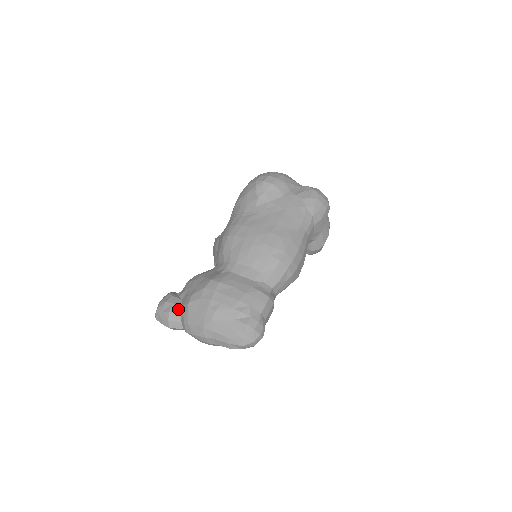
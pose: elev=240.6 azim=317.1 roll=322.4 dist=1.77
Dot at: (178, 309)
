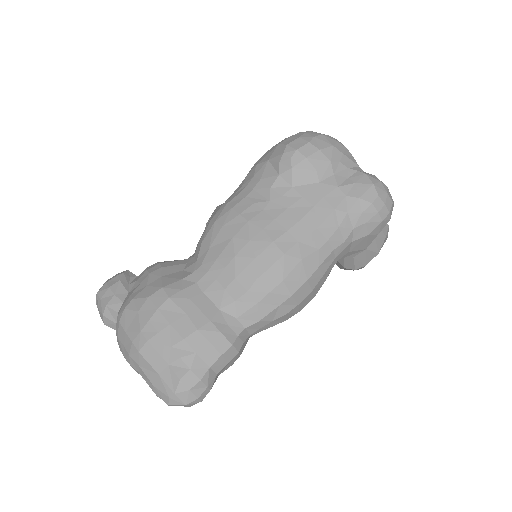
Dot at: (117, 306)
